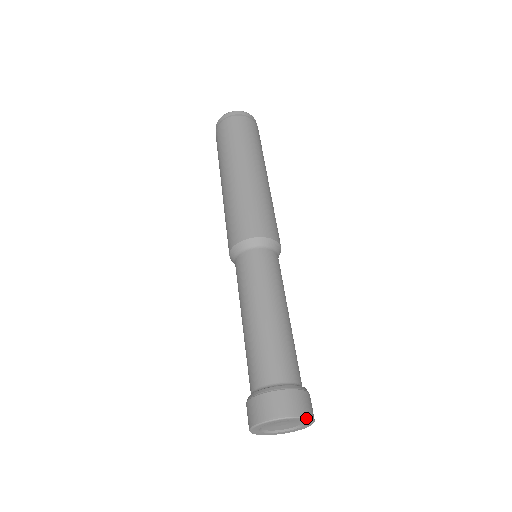
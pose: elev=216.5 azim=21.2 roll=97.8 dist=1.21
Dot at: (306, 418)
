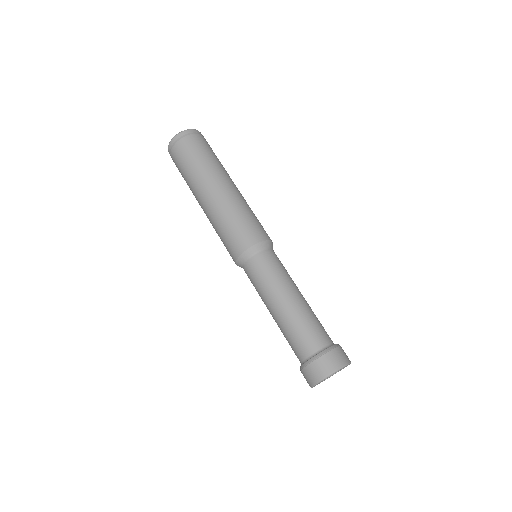
Dot at: occluded
